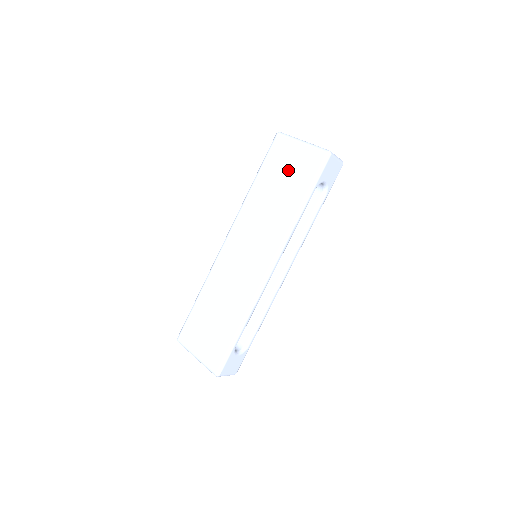
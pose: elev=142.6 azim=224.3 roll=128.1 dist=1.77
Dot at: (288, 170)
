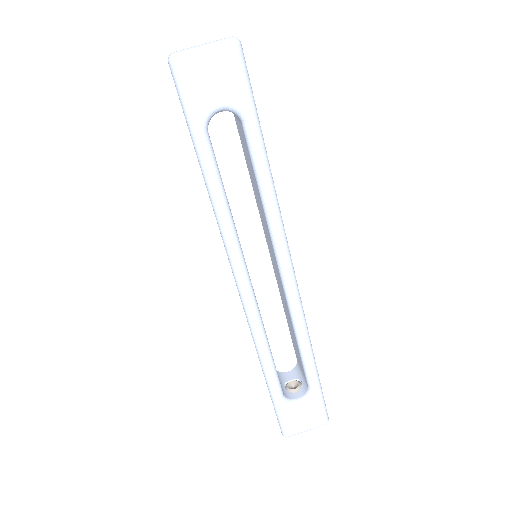
Dot at: occluded
